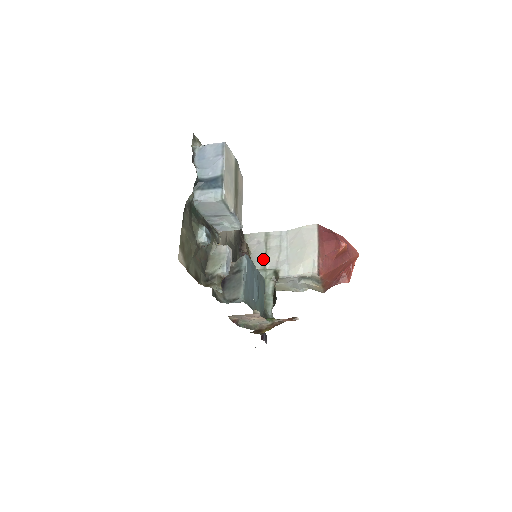
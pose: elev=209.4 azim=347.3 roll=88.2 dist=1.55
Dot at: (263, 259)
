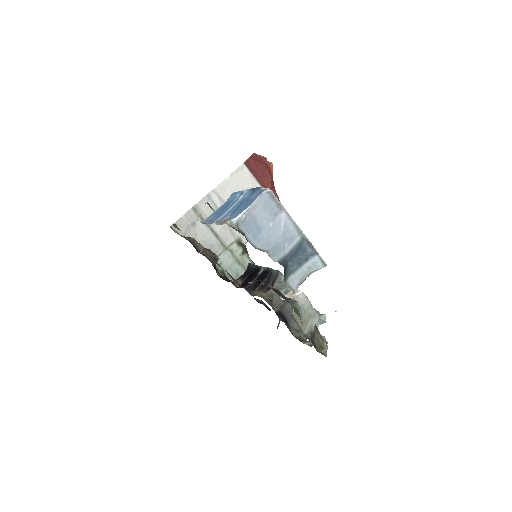
Dot at: (216, 239)
